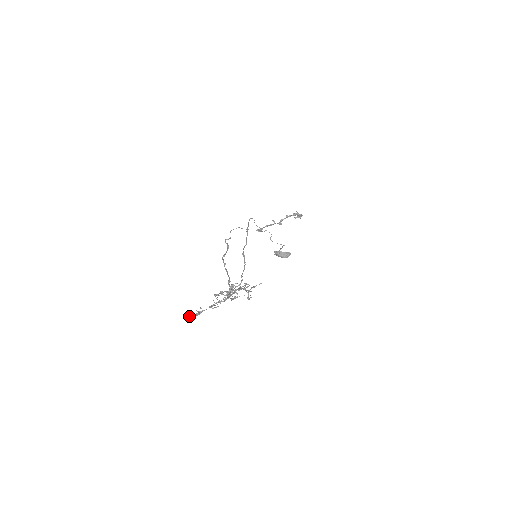
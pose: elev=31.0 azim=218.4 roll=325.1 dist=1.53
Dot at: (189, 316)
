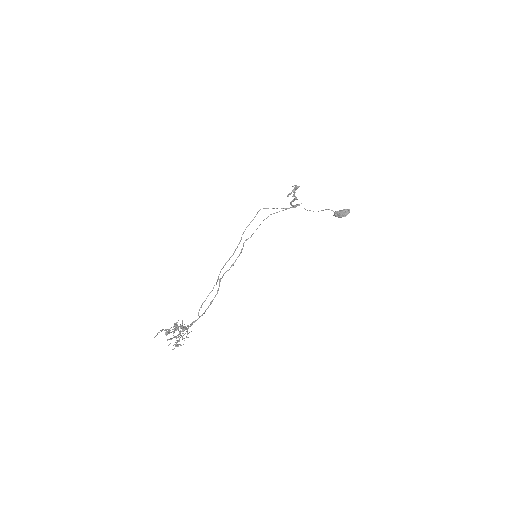
Dot at: (173, 349)
